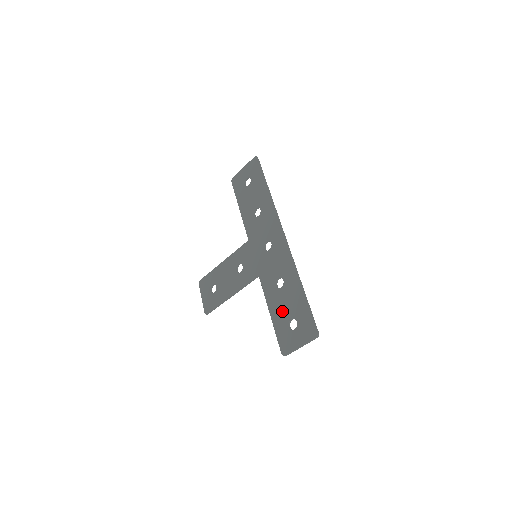
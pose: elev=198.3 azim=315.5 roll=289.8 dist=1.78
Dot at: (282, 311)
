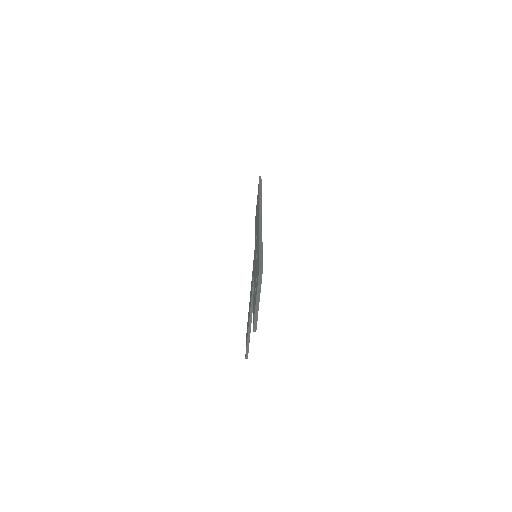
Dot at: occluded
